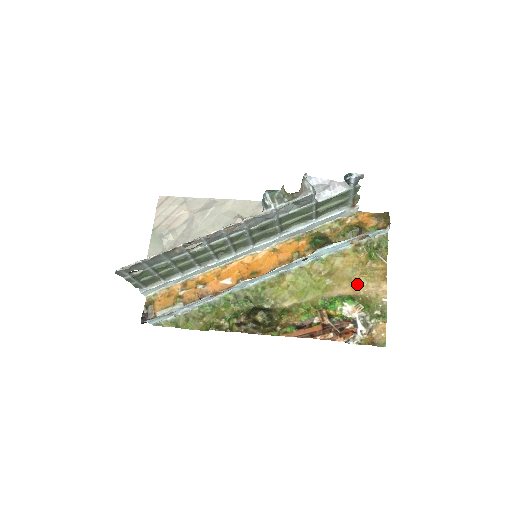
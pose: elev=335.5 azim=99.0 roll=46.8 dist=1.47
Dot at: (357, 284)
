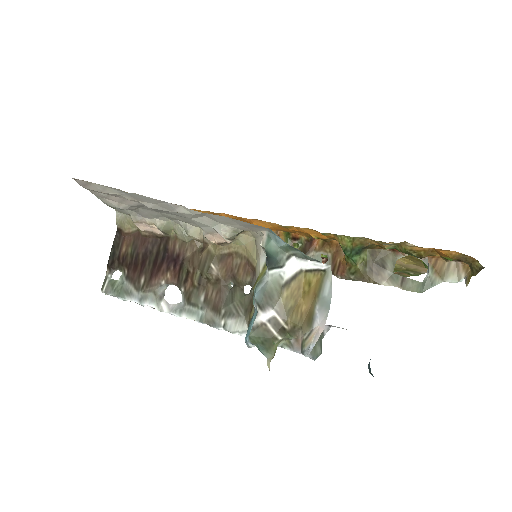
Dot at: occluded
